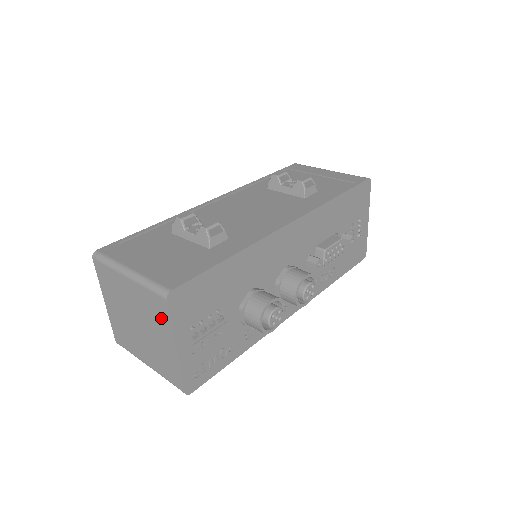
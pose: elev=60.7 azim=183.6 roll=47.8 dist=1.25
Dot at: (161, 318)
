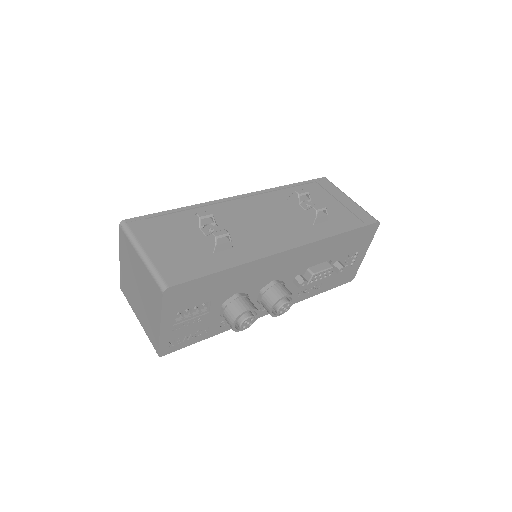
Dot at: (156, 300)
